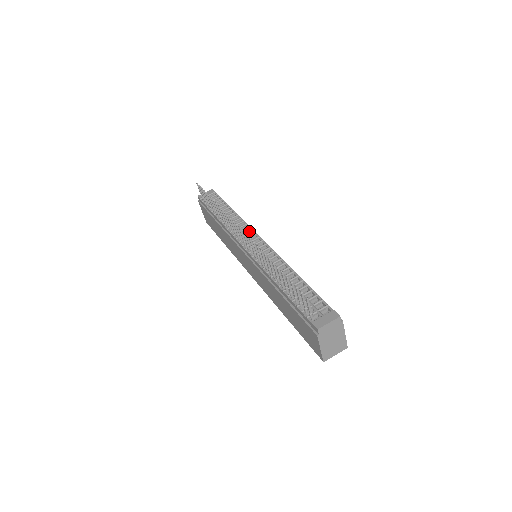
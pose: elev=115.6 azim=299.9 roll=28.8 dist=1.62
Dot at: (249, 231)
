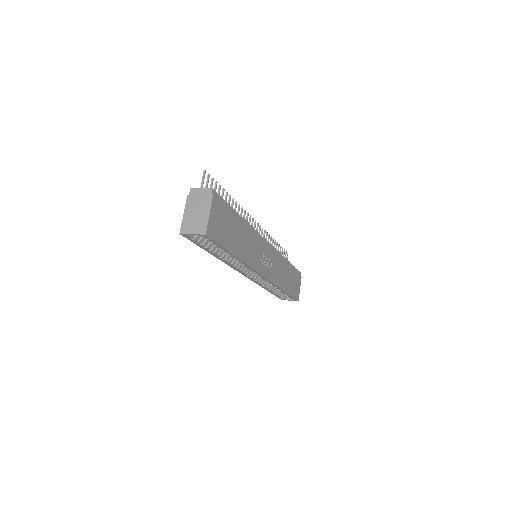
Dot at: occluded
